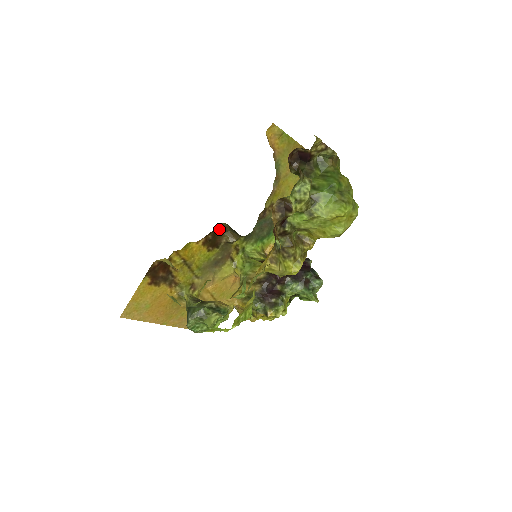
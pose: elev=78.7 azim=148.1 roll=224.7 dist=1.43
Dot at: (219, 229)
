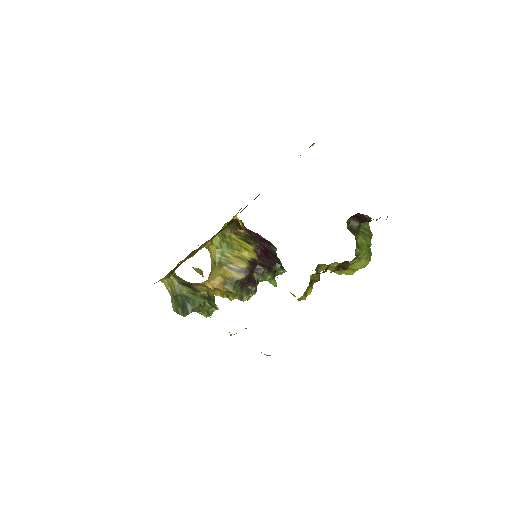
Dot at: (228, 223)
